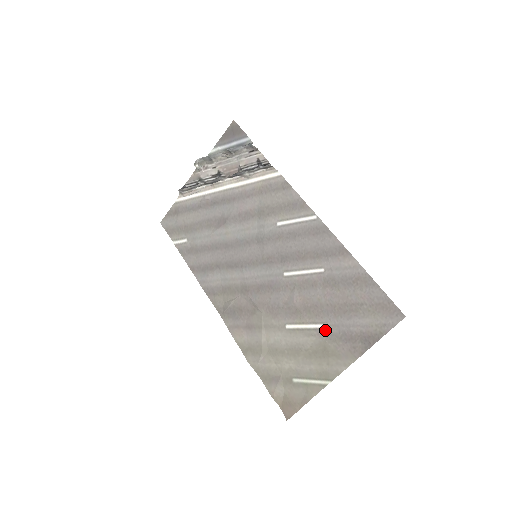
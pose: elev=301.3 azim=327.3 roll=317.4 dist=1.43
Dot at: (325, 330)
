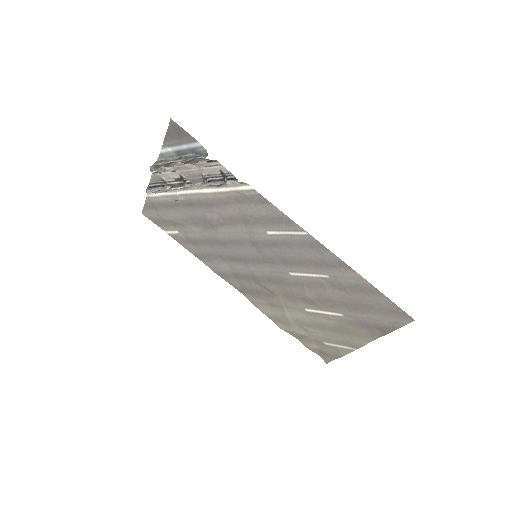
Dot at: (342, 318)
